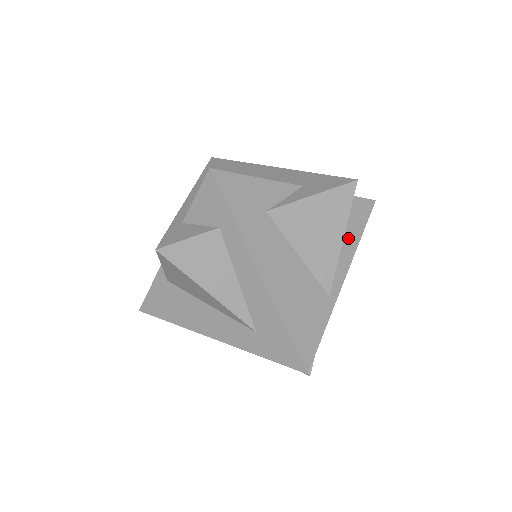
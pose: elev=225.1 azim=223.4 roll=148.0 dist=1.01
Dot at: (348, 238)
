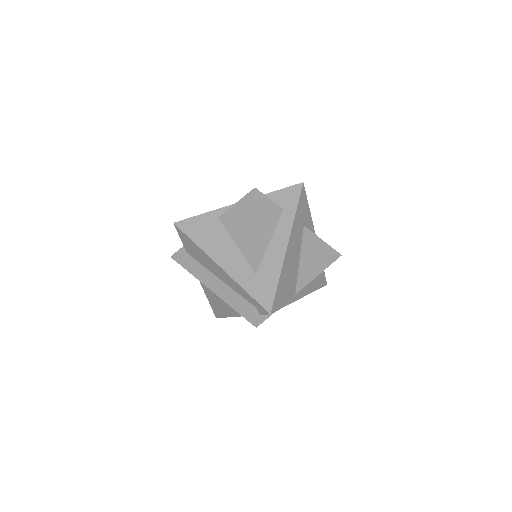
Dot at: (313, 283)
